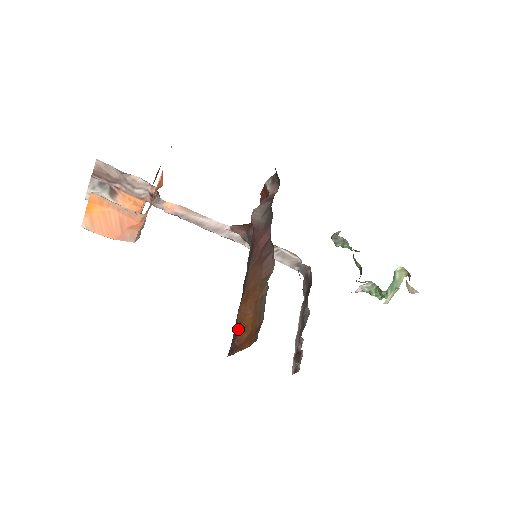
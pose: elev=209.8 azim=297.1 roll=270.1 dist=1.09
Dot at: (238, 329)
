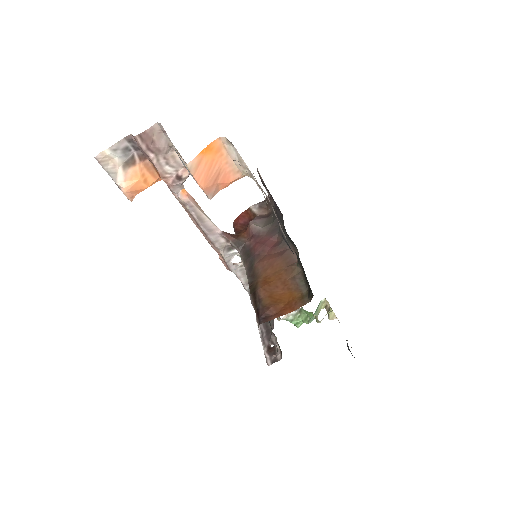
Dot at: (268, 302)
